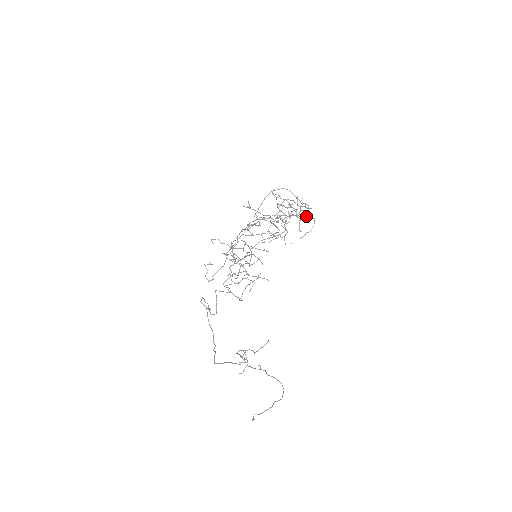
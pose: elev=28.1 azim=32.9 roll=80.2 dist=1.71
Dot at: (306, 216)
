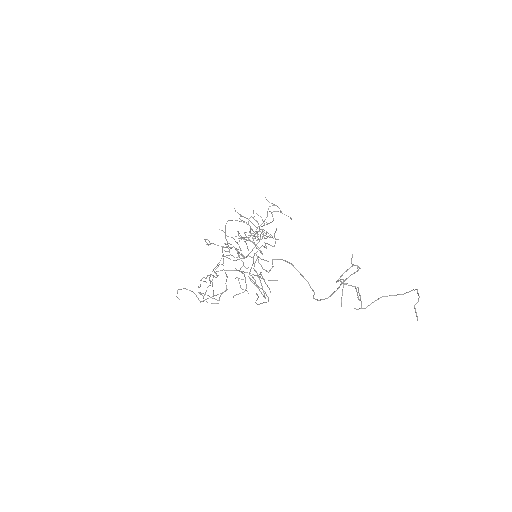
Dot at: (280, 211)
